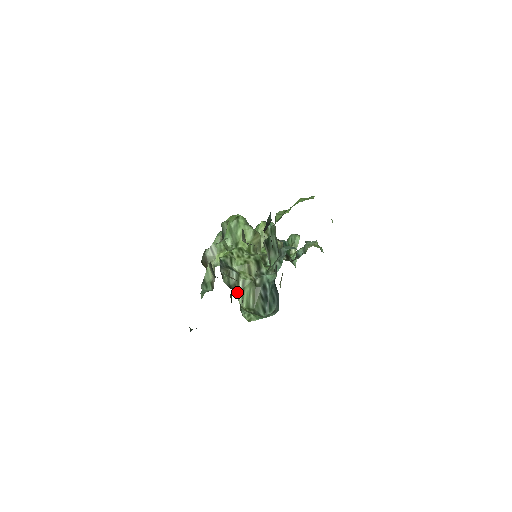
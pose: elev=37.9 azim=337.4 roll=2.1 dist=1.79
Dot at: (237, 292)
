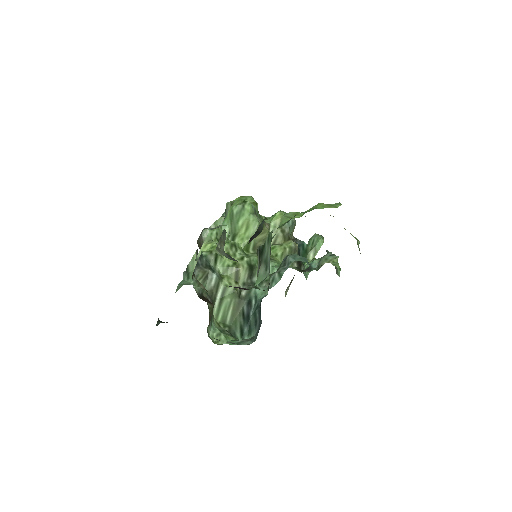
Dot at: (213, 301)
